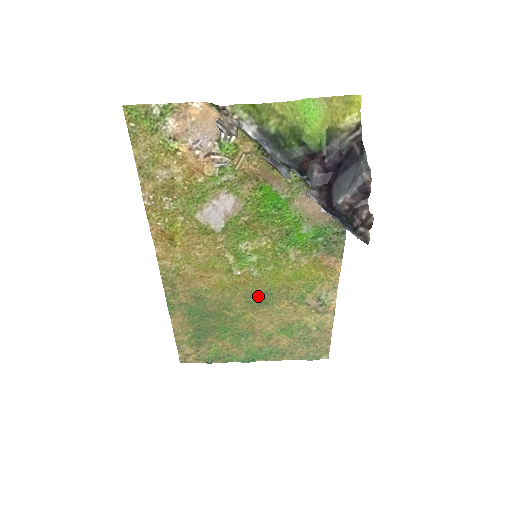
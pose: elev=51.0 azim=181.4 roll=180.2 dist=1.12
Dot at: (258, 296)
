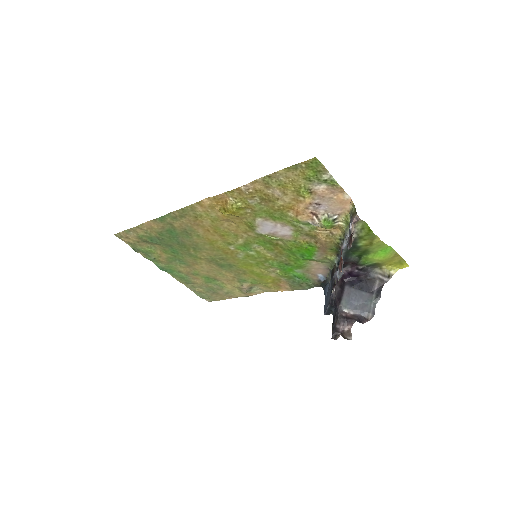
Dot at: (223, 262)
